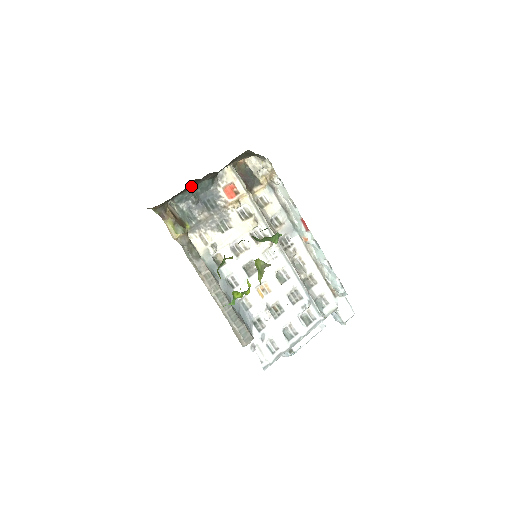
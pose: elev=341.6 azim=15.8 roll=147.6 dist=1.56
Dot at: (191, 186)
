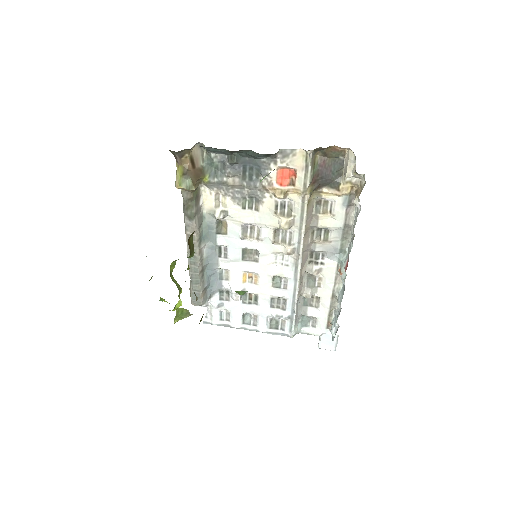
Dot at: (228, 150)
